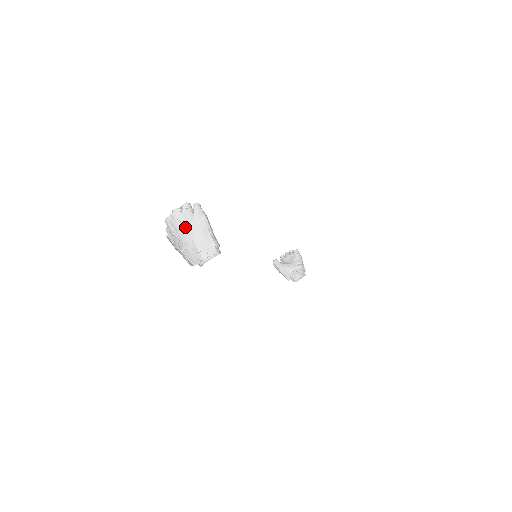
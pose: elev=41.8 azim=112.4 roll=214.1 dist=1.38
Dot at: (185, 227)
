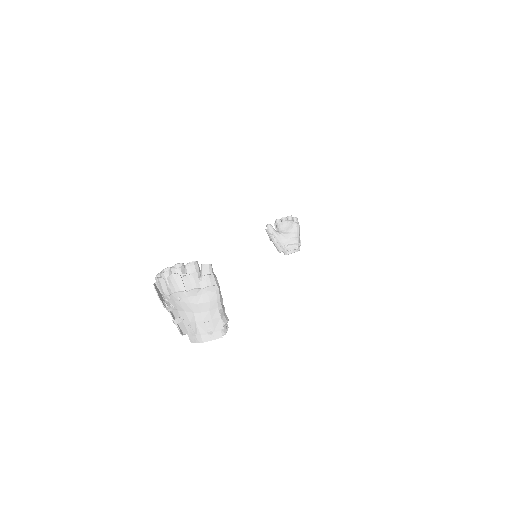
Dot at: (186, 299)
